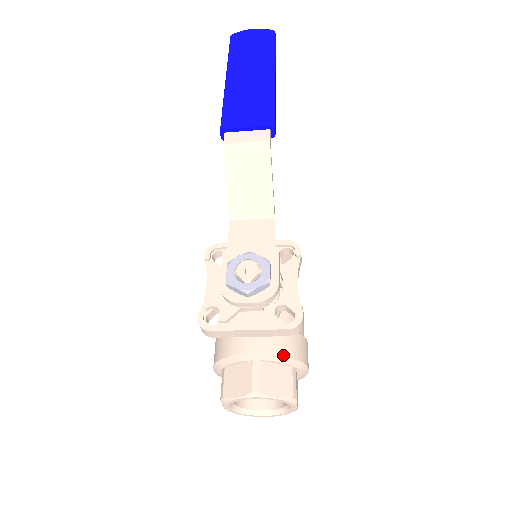
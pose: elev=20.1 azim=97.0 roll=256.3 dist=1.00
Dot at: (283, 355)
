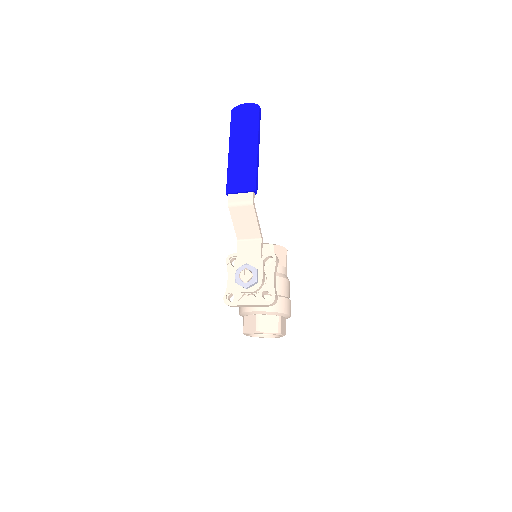
Dot at: (272, 312)
